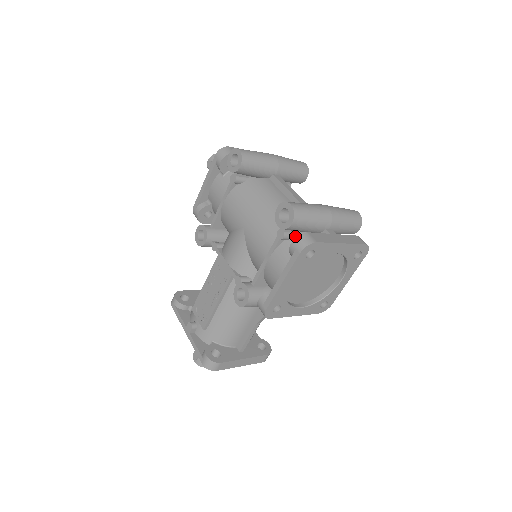
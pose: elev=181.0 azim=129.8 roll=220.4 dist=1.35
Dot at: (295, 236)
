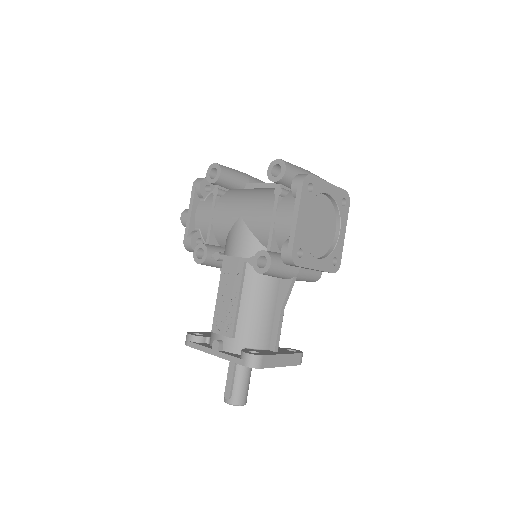
Dot at: (290, 192)
